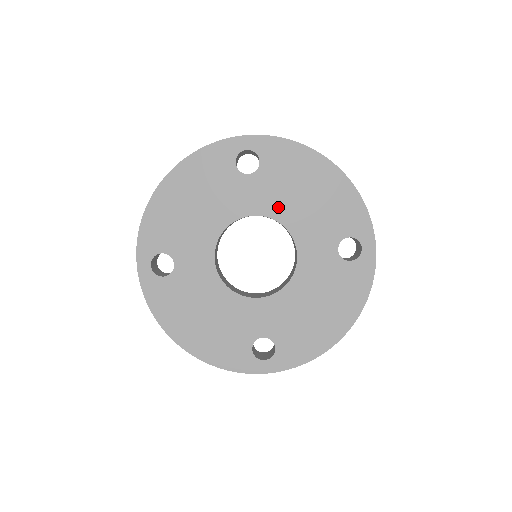
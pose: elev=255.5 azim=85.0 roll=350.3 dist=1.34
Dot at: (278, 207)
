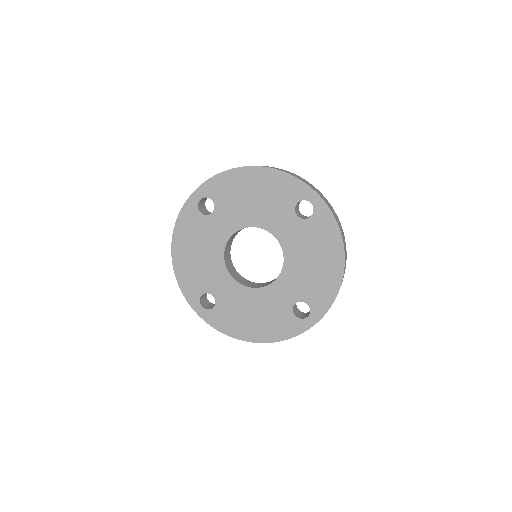
Dot at: (292, 249)
